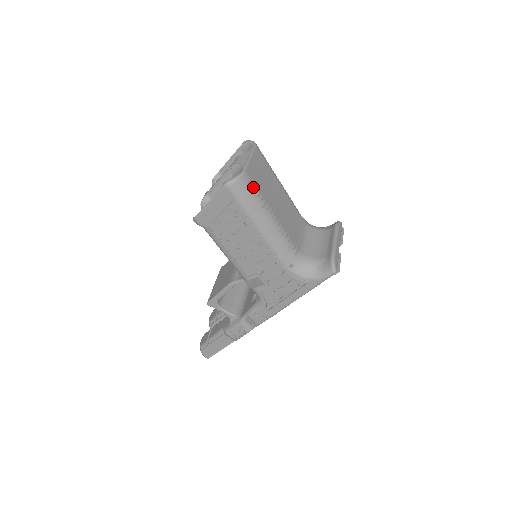
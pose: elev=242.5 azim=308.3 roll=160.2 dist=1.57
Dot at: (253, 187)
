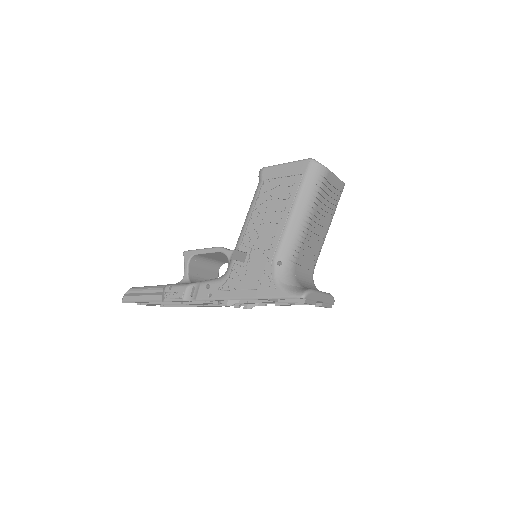
Dot at: (321, 184)
